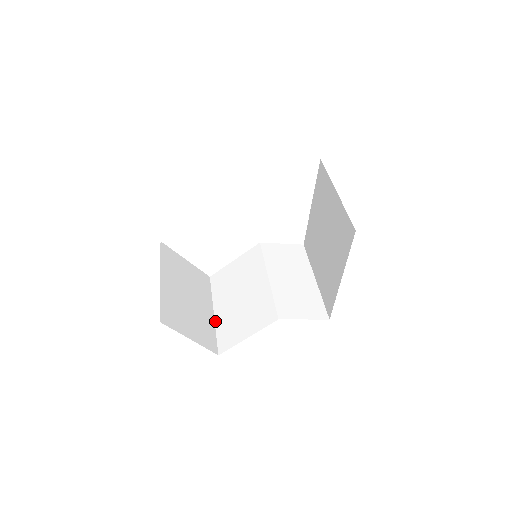
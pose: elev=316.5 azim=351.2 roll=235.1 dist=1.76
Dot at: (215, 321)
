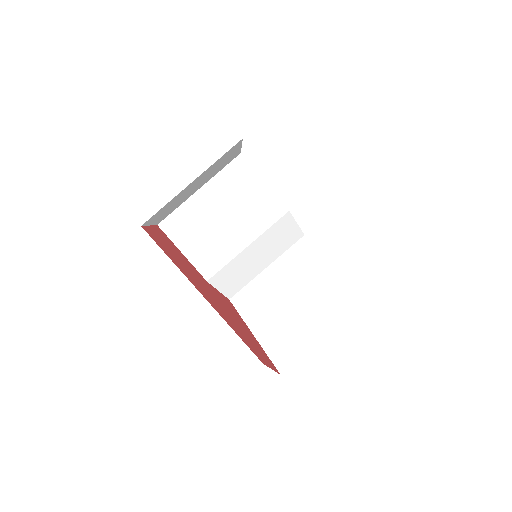
Dot at: (190, 198)
